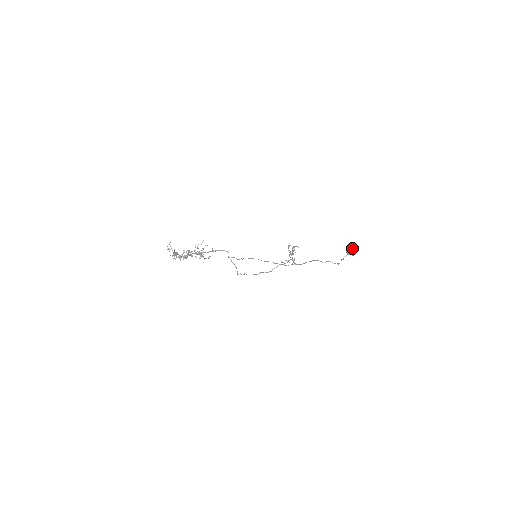
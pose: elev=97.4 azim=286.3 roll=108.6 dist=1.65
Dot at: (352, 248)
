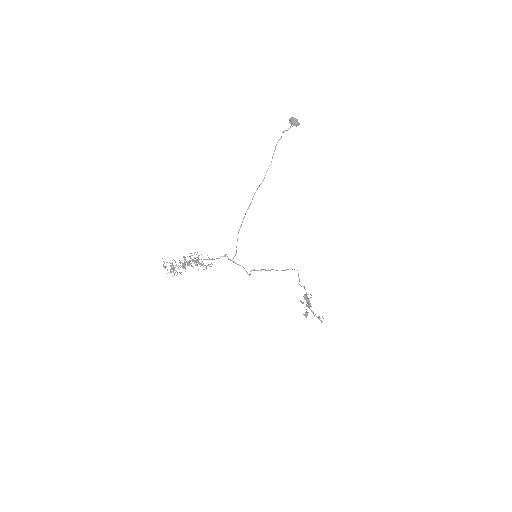
Dot at: (291, 118)
